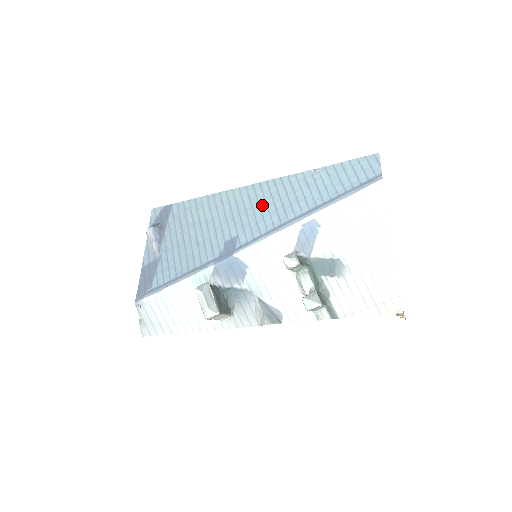
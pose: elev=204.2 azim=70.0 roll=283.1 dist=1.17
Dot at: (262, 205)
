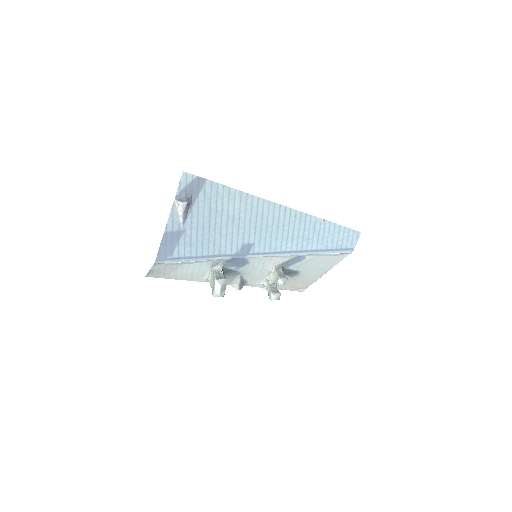
Dot at: (280, 228)
